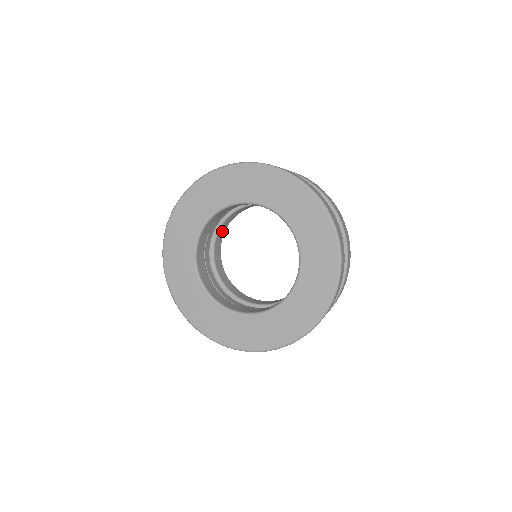
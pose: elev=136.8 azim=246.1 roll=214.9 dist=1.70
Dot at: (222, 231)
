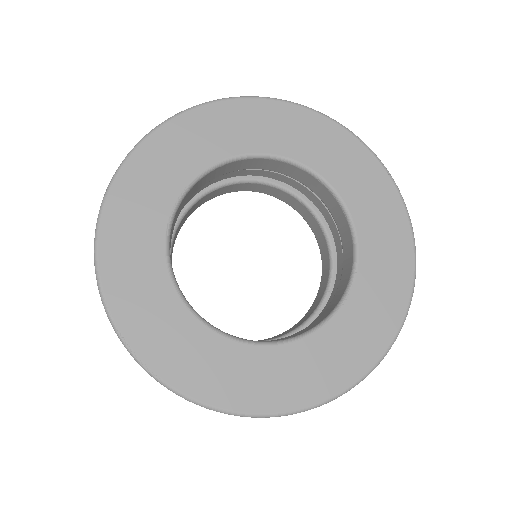
Dot at: occluded
